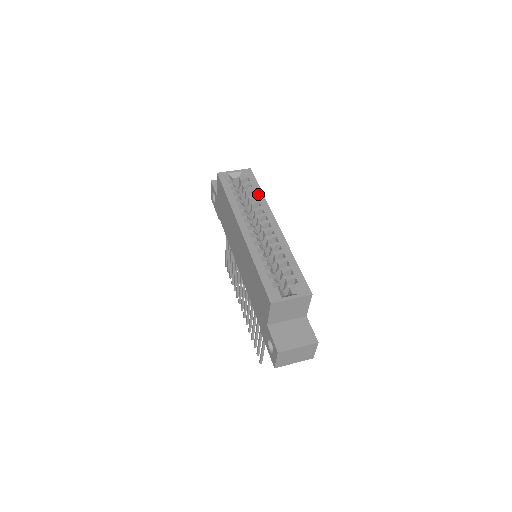
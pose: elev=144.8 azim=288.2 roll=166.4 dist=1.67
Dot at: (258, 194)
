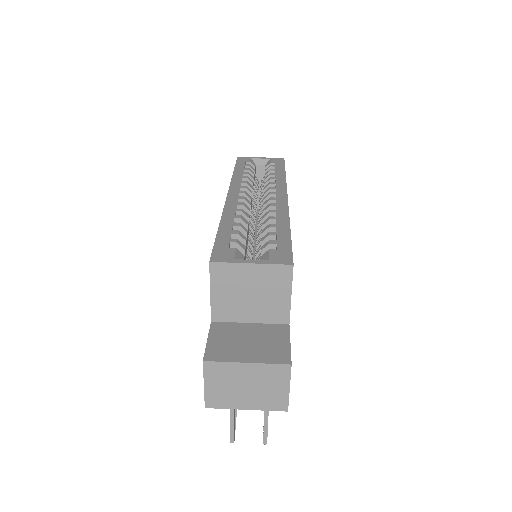
Dot at: (278, 174)
